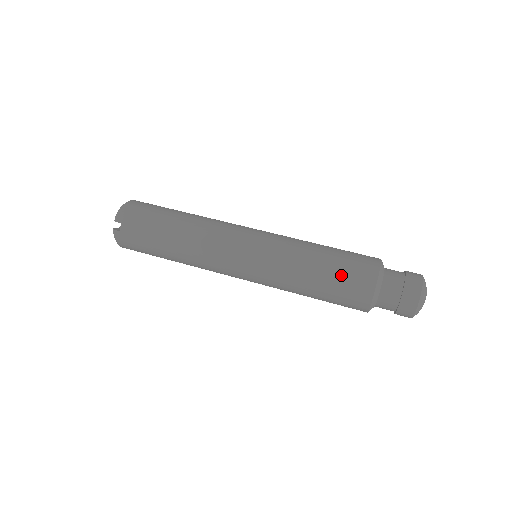
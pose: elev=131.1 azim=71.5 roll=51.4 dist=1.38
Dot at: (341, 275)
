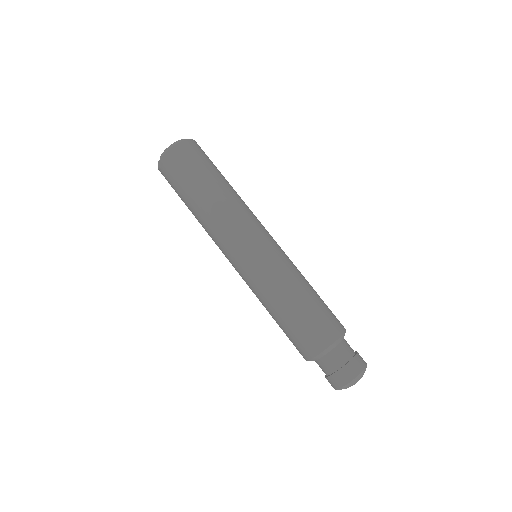
Dot at: (295, 330)
